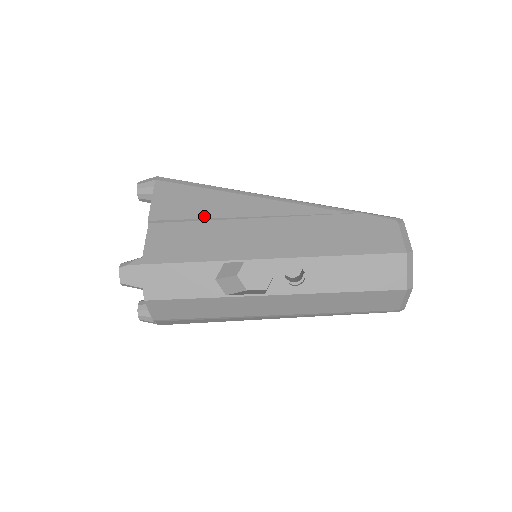
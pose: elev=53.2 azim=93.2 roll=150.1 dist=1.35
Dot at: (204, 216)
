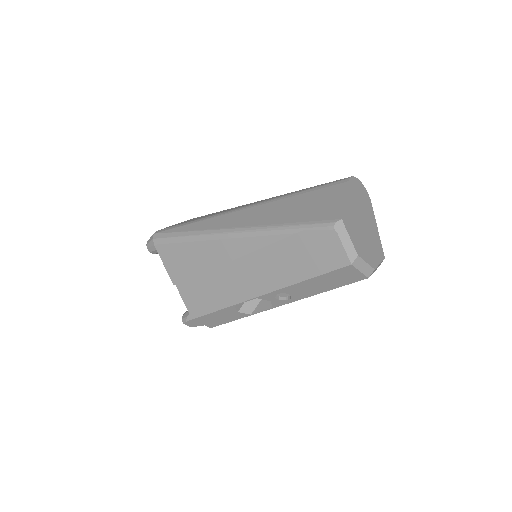
Dot at: (201, 271)
